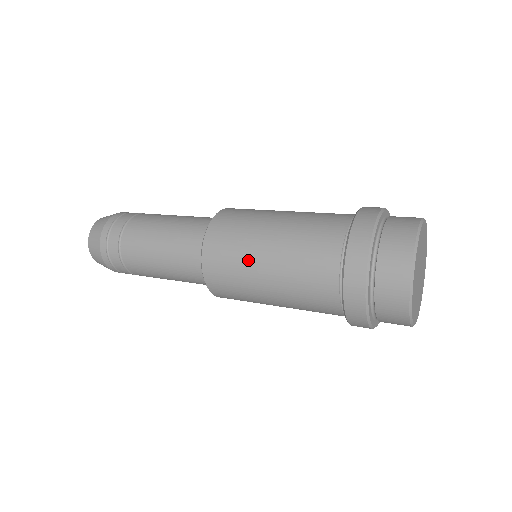
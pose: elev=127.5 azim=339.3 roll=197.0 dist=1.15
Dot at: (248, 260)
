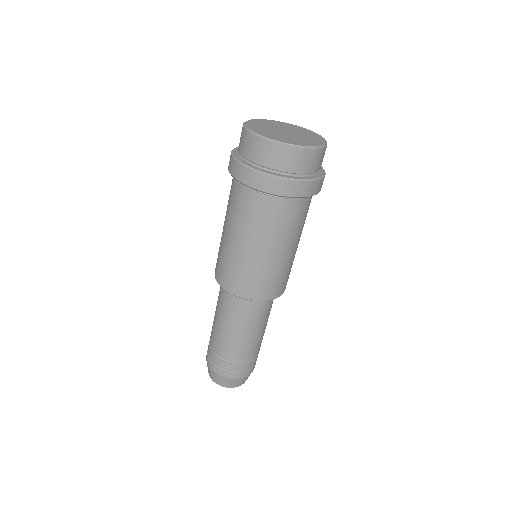
Dot at: occluded
